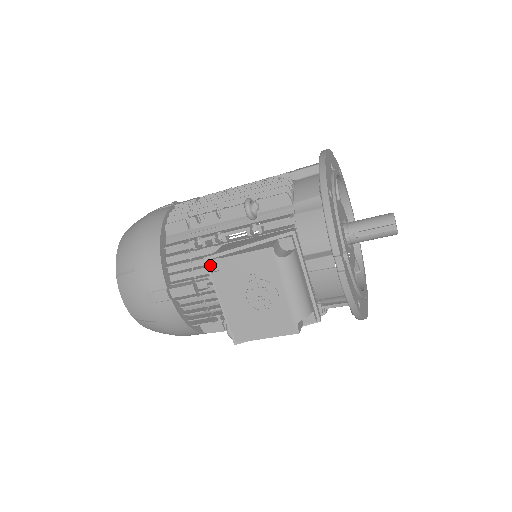
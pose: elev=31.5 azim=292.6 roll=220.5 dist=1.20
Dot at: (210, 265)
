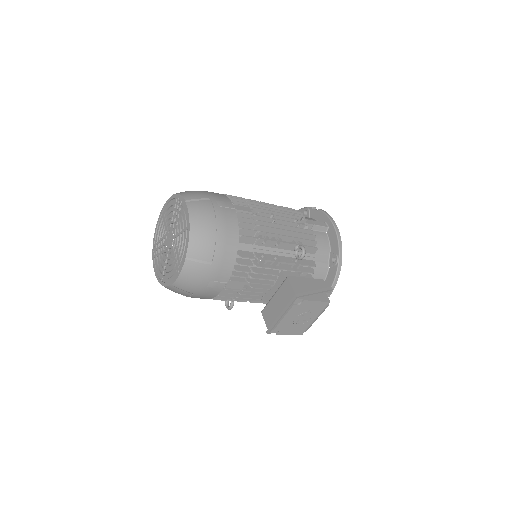
Dot at: (296, 301)
